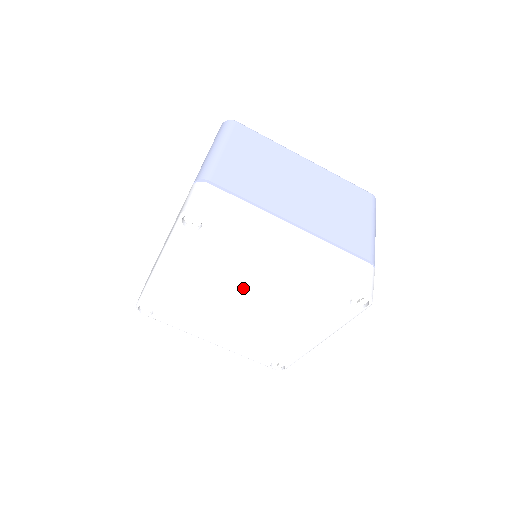
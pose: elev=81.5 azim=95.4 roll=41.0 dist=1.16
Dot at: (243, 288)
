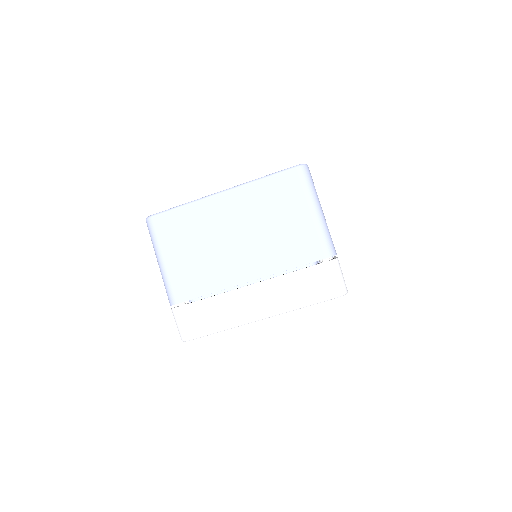
Dot at: occluded
